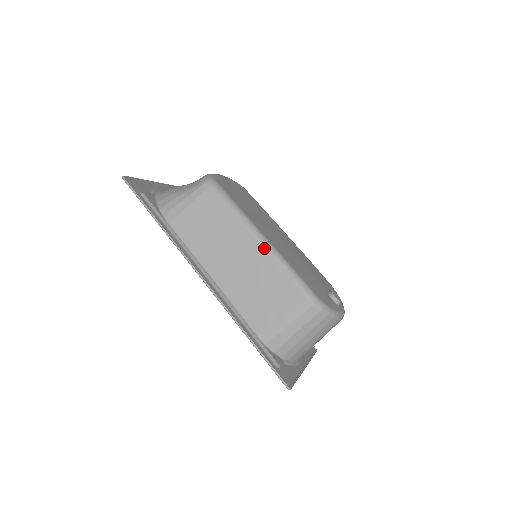
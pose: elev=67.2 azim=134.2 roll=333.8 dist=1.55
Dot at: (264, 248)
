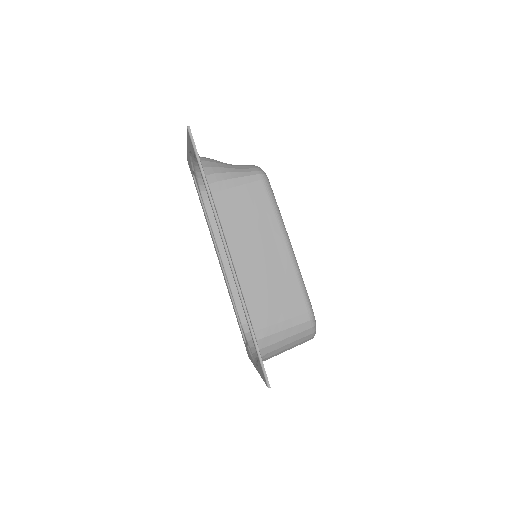
Dot at: (290, 255)
